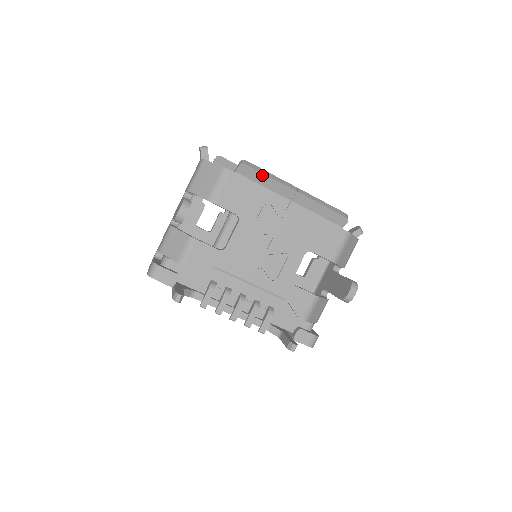
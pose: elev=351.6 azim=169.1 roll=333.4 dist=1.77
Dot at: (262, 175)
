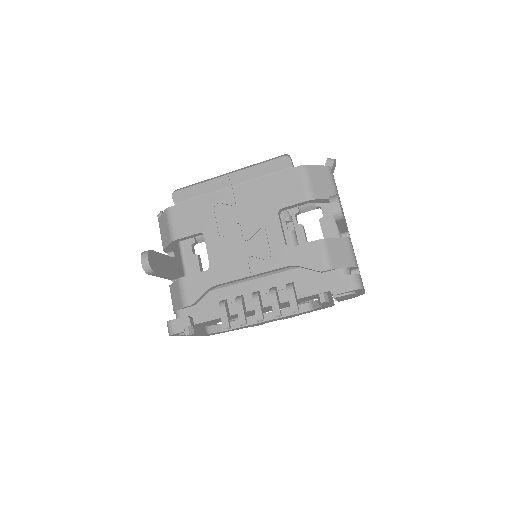
Dot at: (192, 188)
